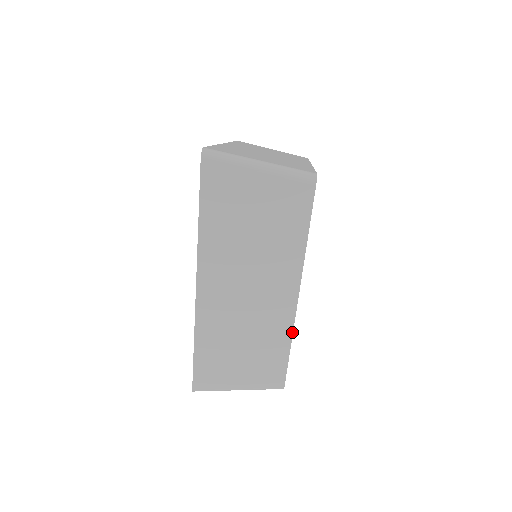
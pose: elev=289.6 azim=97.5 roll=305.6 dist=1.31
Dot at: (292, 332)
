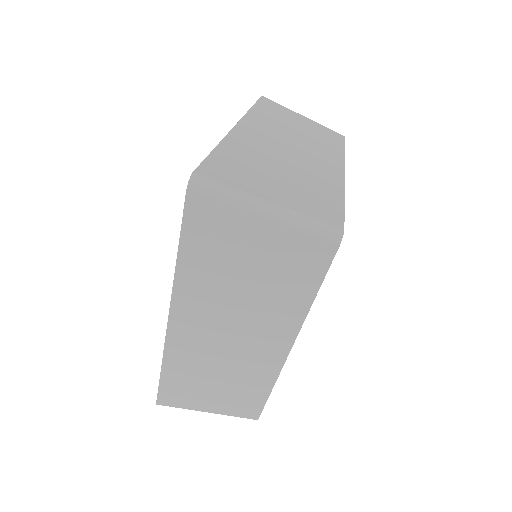
Dot at: (276, 379)
